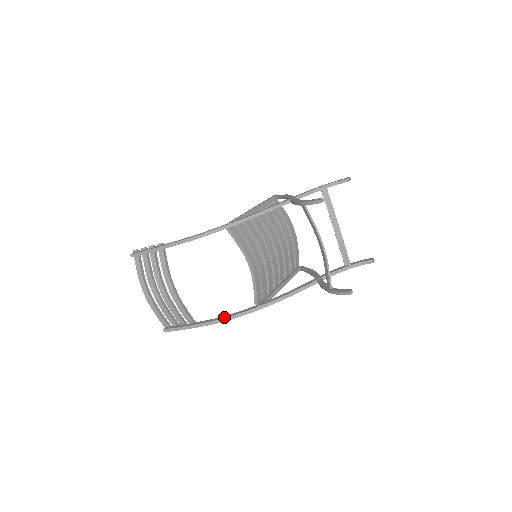
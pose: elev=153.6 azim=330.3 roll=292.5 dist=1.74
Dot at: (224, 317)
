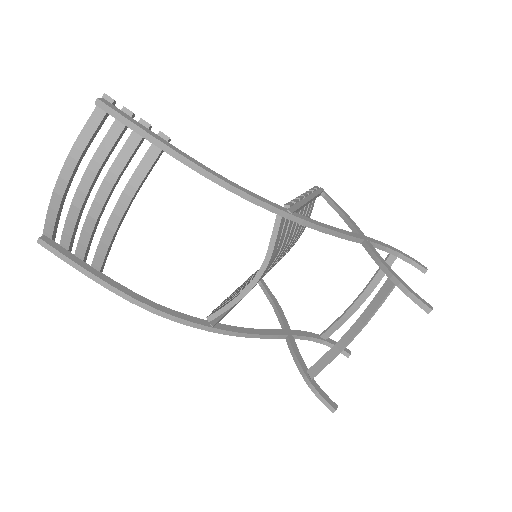
Dot at: (156, 306)
